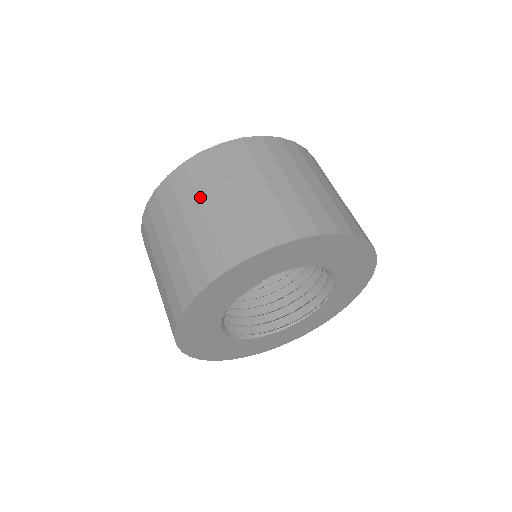
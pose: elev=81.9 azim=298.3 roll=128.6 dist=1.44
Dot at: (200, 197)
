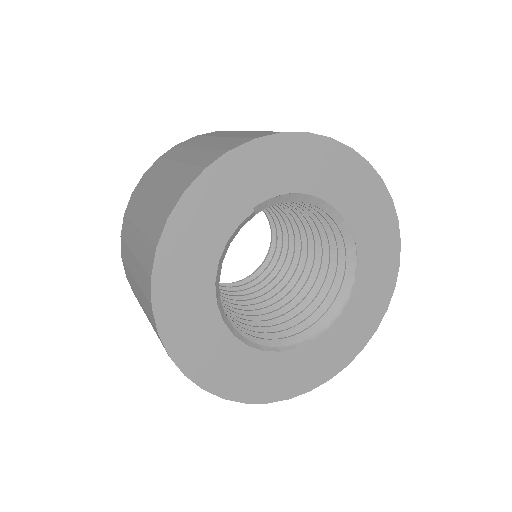
Dot at: (174, 159)
